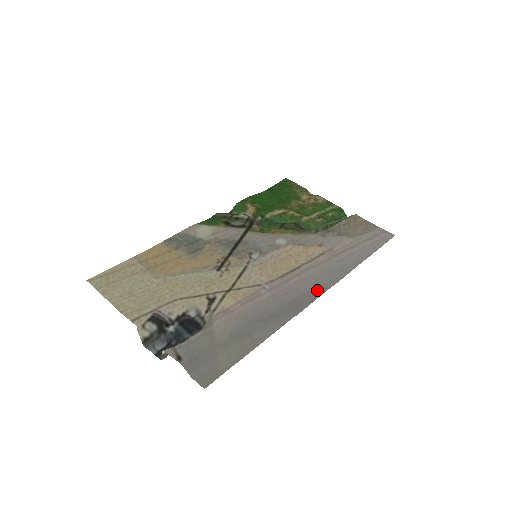
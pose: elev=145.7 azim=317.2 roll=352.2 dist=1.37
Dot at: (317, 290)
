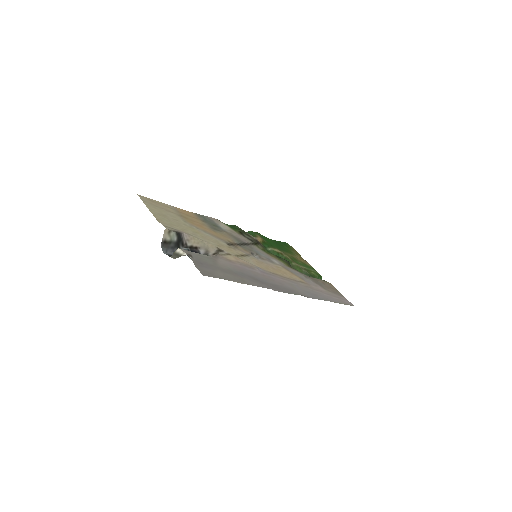
Dot at: (294, 291)
